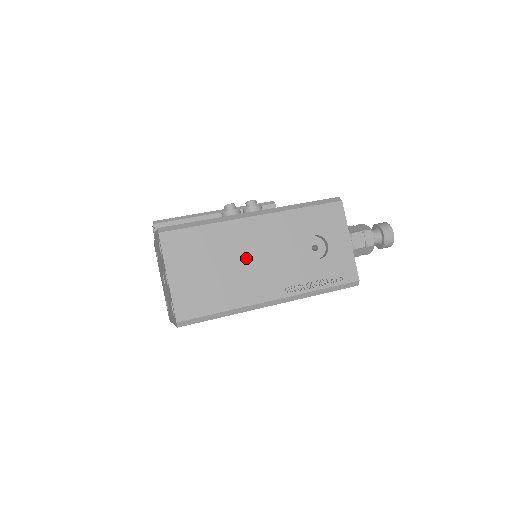
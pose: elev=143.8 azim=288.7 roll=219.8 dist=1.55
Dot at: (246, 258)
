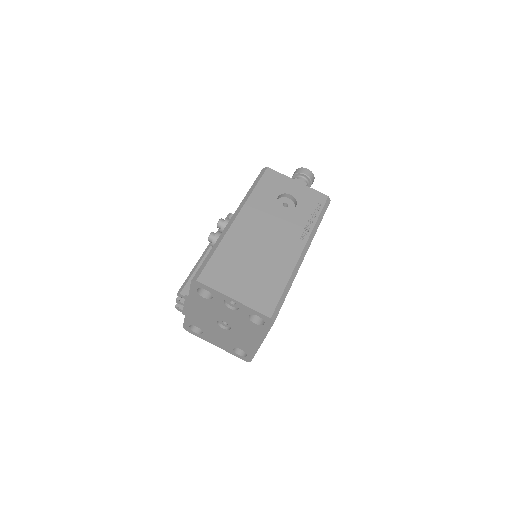
Dot at: (260, 244)
